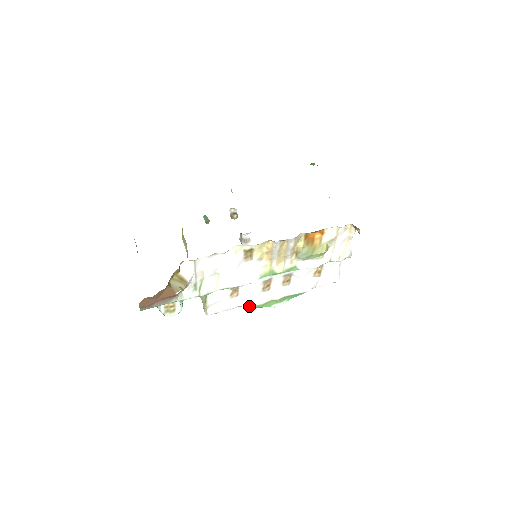
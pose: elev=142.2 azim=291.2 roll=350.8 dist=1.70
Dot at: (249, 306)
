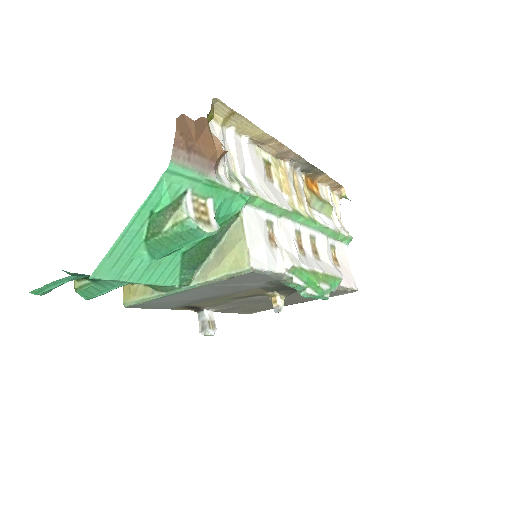
Dot at: (298, 266)
